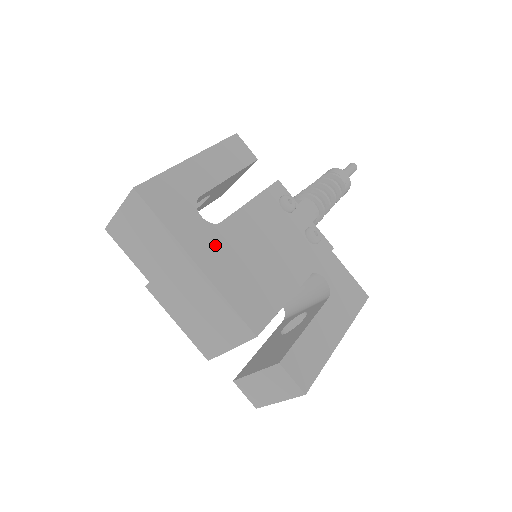
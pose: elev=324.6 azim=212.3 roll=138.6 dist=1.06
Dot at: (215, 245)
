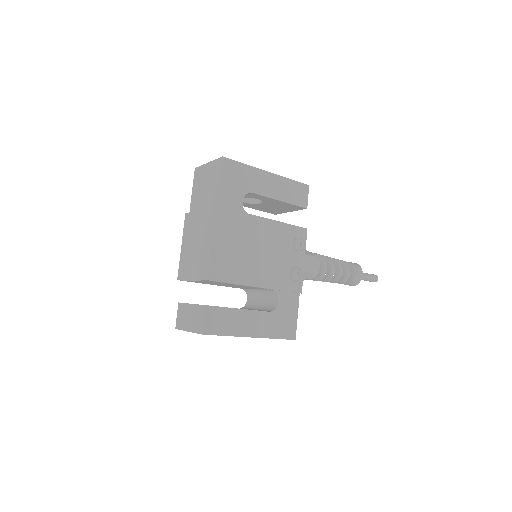
Dot at: (234, 220)
